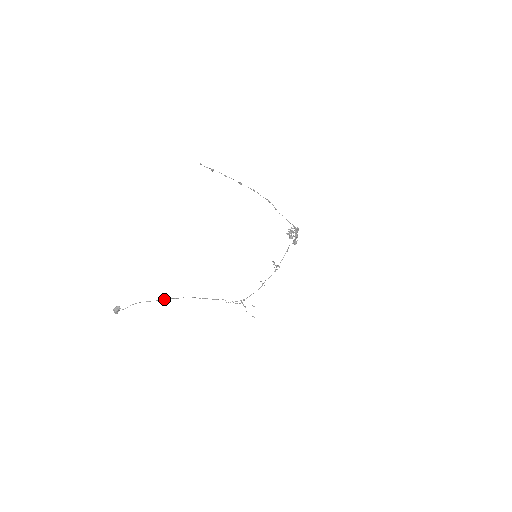
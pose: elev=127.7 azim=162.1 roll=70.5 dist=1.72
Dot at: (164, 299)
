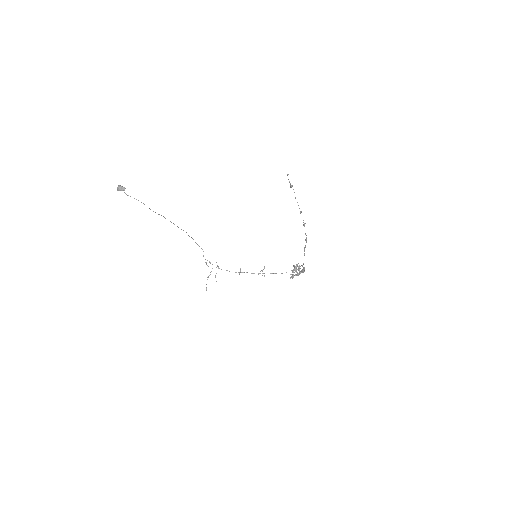
Dot at: occluded
